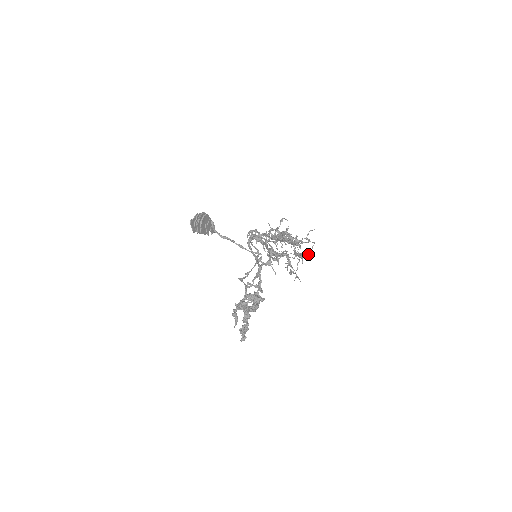
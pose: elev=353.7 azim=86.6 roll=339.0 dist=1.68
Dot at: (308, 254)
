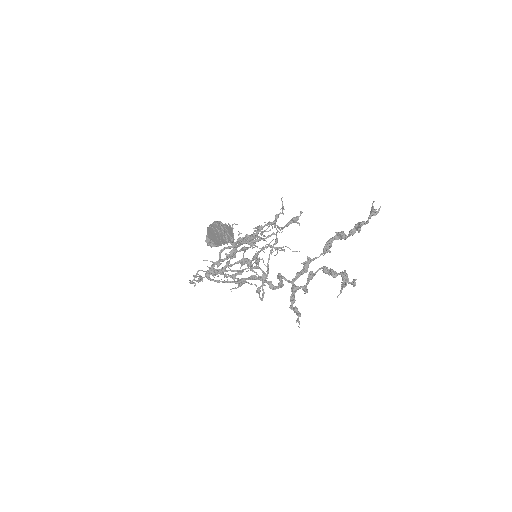
Dot at: (301, 212)
